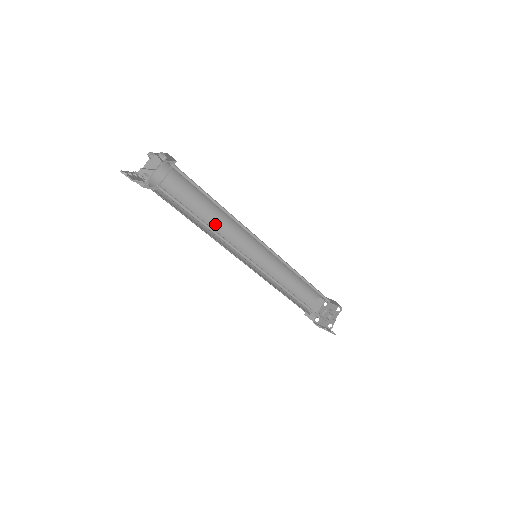
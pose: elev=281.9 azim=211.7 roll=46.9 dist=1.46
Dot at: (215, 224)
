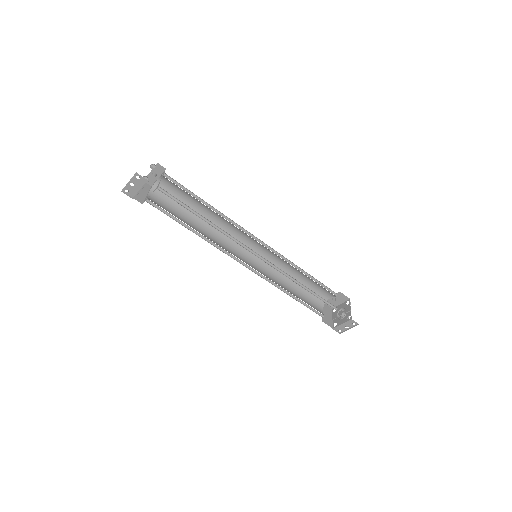
Dot at: (211, 236)
